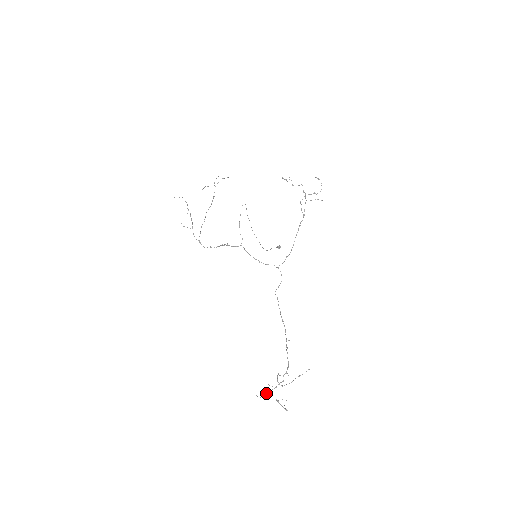
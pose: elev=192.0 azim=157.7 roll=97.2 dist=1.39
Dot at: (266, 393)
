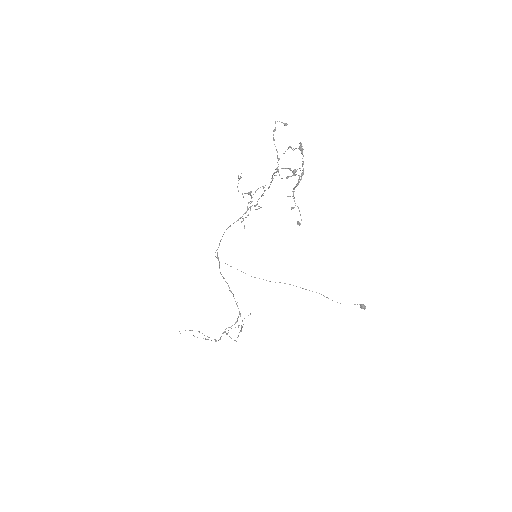
Dot at: occluded
